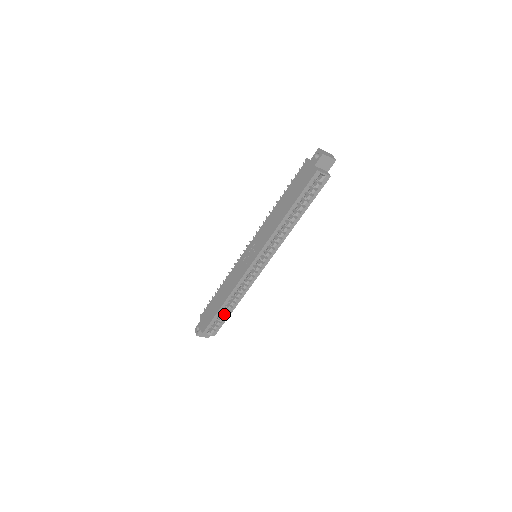
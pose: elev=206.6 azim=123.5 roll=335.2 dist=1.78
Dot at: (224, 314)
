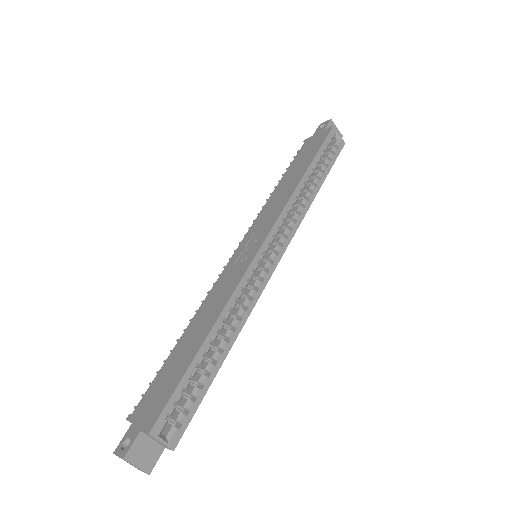
Dot at: (203, 374)
